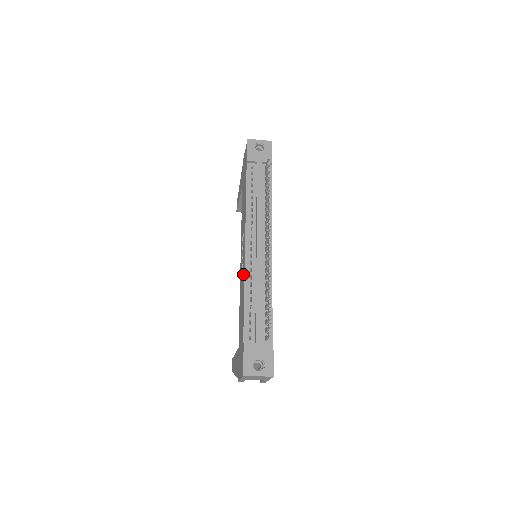
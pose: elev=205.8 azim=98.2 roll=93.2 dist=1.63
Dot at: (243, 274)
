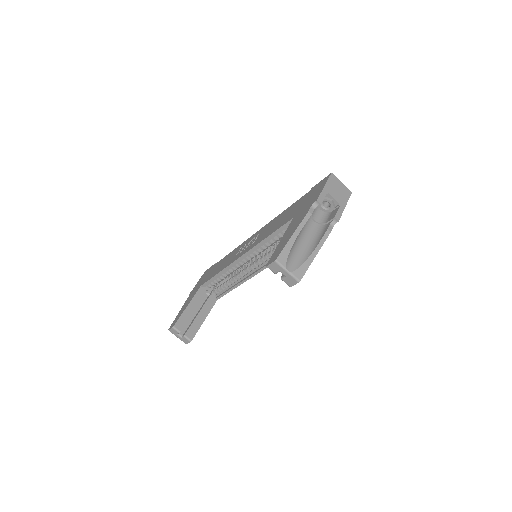
Dot at: (265, 227)
